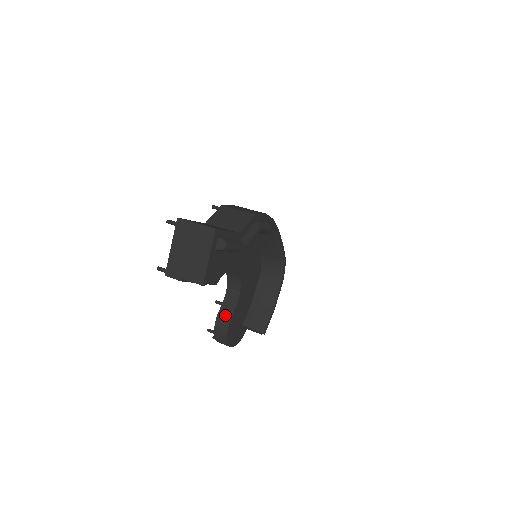
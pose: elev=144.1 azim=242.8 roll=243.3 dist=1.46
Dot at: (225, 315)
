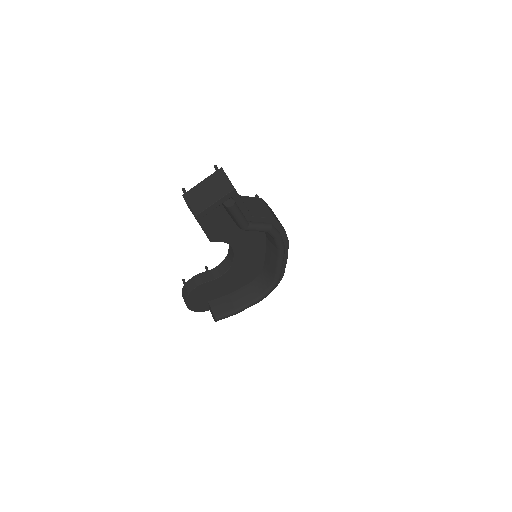
Dot at: (202, 278)
